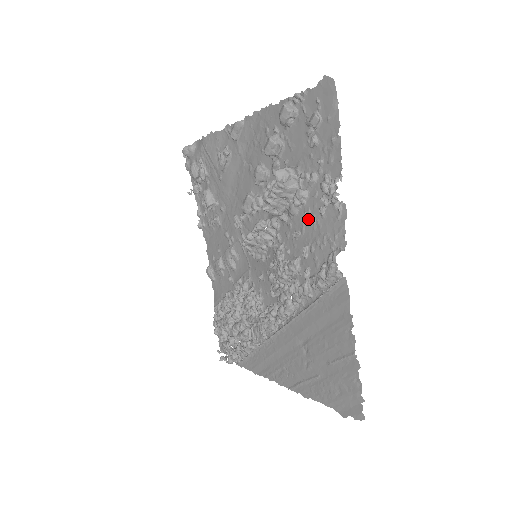
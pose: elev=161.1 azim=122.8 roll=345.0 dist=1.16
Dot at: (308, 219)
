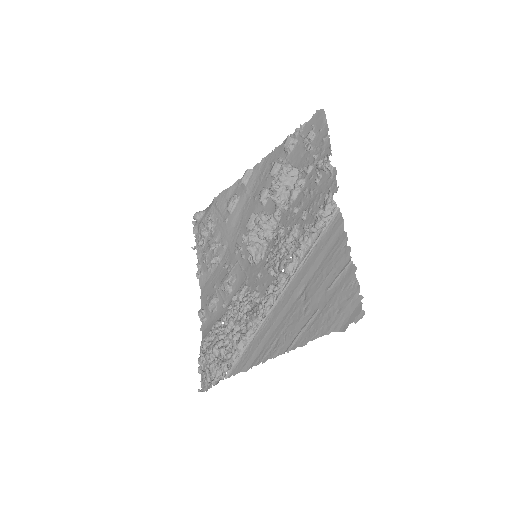
Dot at: (306, 194)
